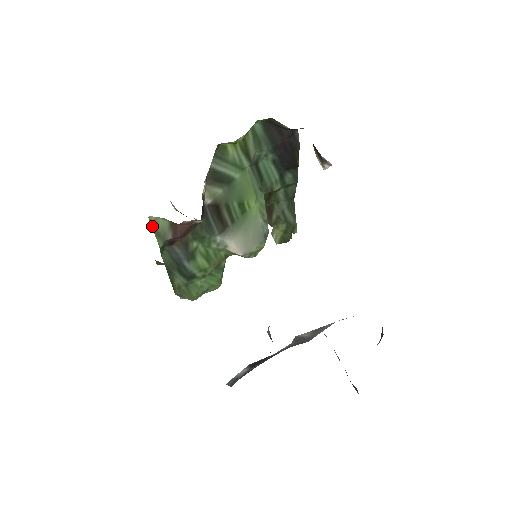
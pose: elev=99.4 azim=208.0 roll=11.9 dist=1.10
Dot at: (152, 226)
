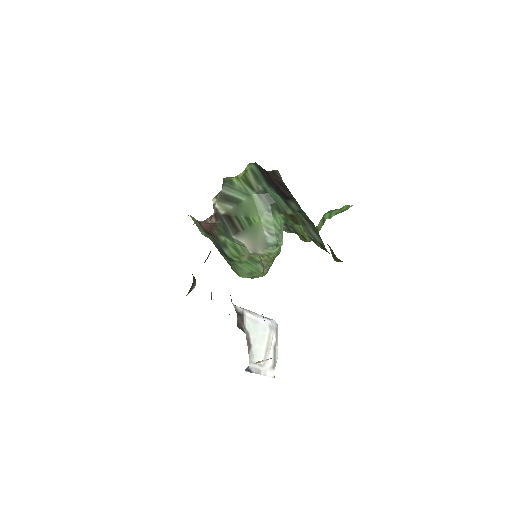
Dot at: (194, 221)
